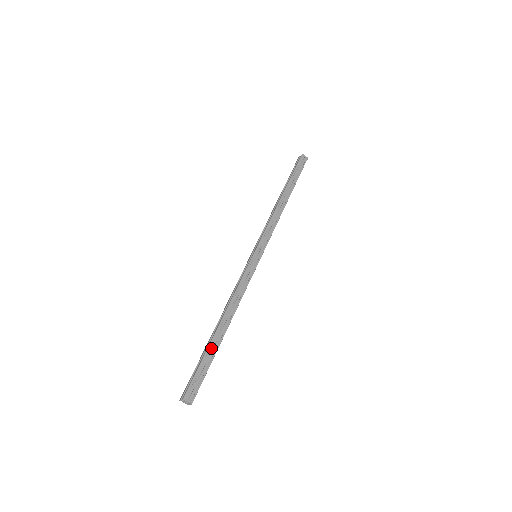
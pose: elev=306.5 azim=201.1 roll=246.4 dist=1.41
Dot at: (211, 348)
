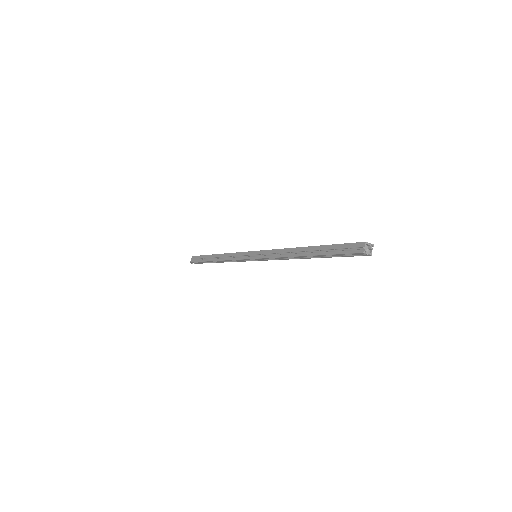
Dot at: (325, 247)
